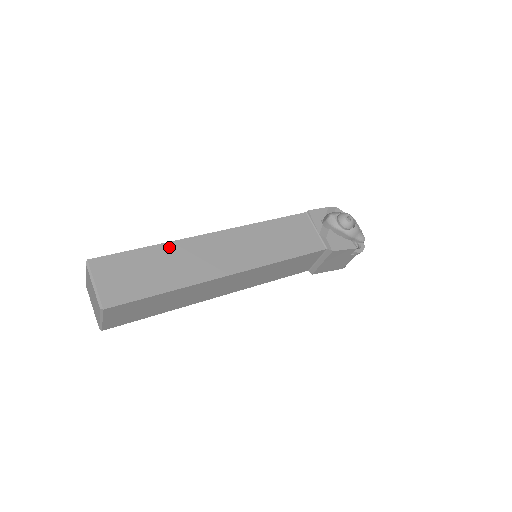
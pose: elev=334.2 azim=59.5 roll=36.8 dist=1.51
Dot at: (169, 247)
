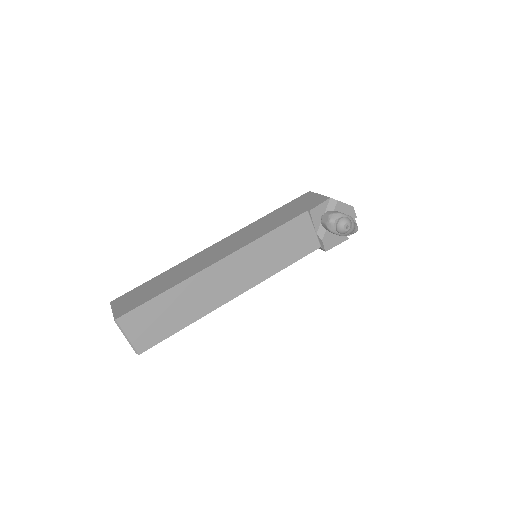
Dot at: (182, 287)
